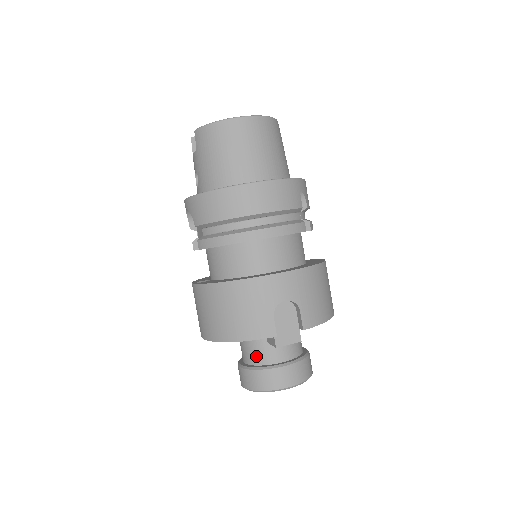
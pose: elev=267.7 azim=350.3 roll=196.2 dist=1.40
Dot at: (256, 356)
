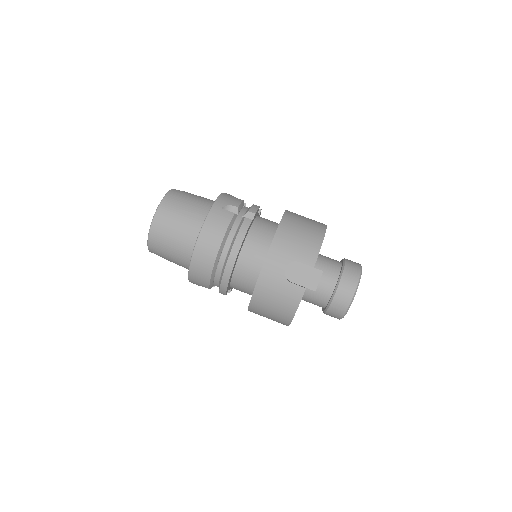
Dot at: (320, 301)
